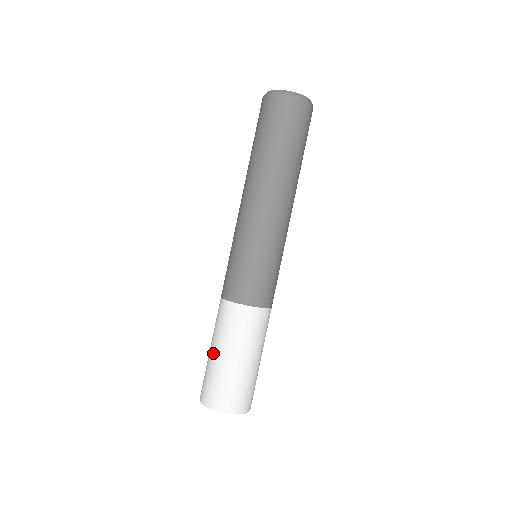
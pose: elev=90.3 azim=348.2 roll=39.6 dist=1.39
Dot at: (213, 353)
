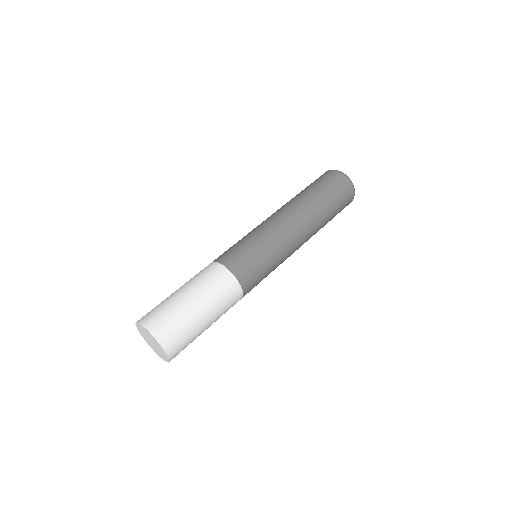
Dot at: (185, 295)
